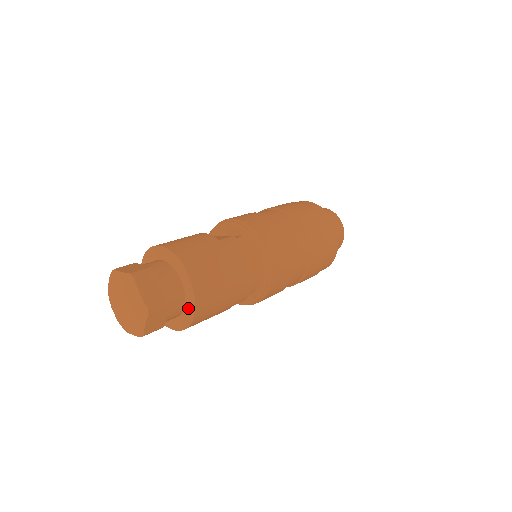
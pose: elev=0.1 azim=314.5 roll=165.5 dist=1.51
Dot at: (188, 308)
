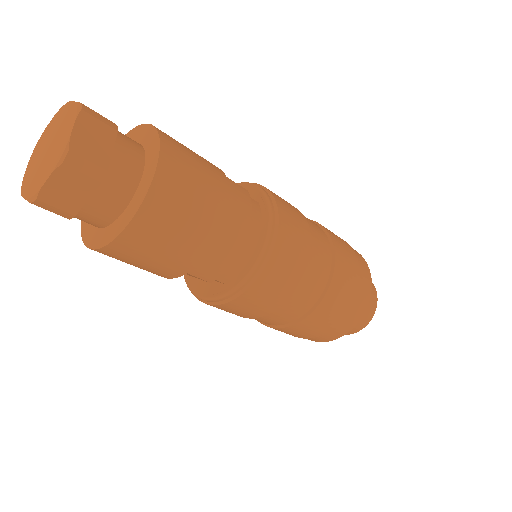
Dot at: (126, 214)
